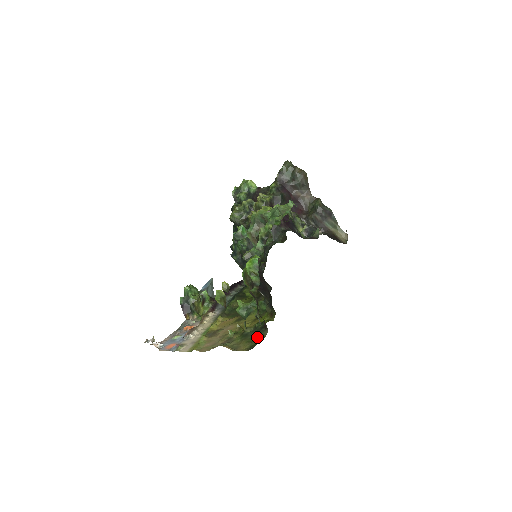
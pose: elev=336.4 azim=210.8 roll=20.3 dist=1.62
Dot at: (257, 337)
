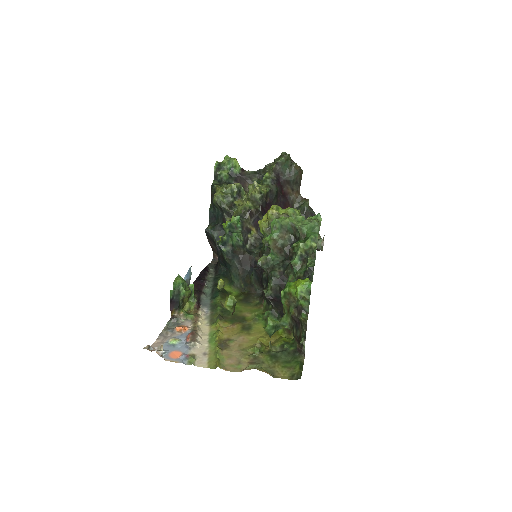
Dot at: (296, 363)
